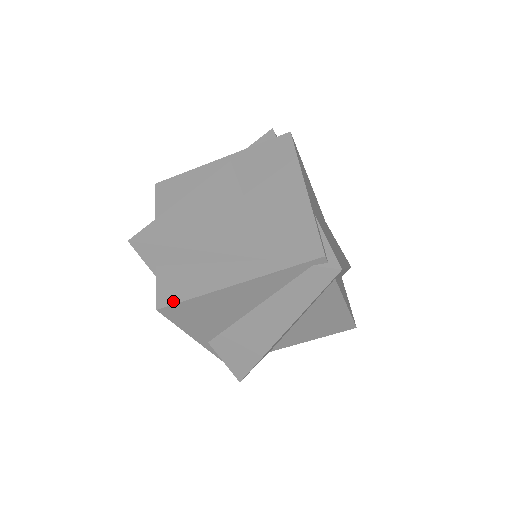
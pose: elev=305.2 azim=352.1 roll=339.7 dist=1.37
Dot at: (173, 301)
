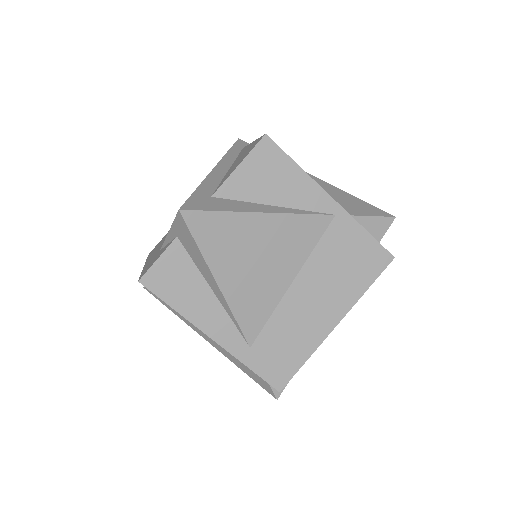
Dot at: (158, 292)
